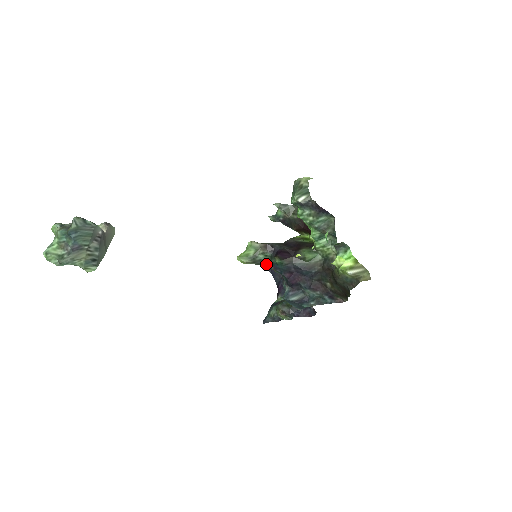
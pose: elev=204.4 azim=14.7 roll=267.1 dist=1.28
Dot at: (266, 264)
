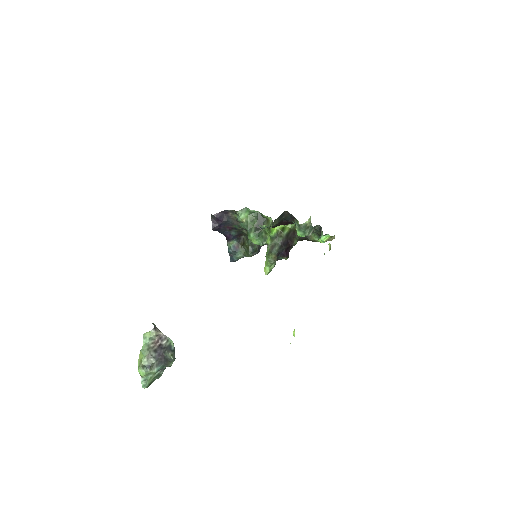
Dot at: occluded
